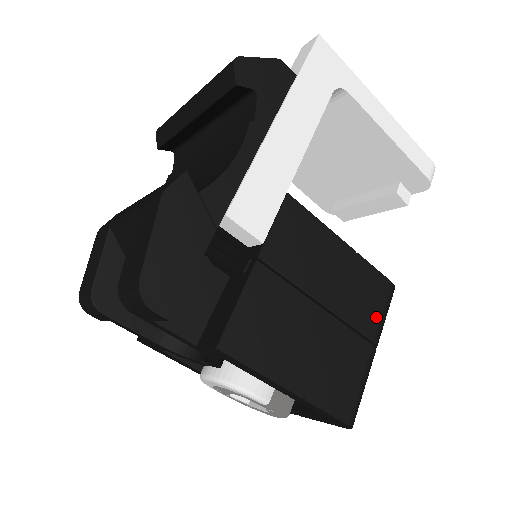
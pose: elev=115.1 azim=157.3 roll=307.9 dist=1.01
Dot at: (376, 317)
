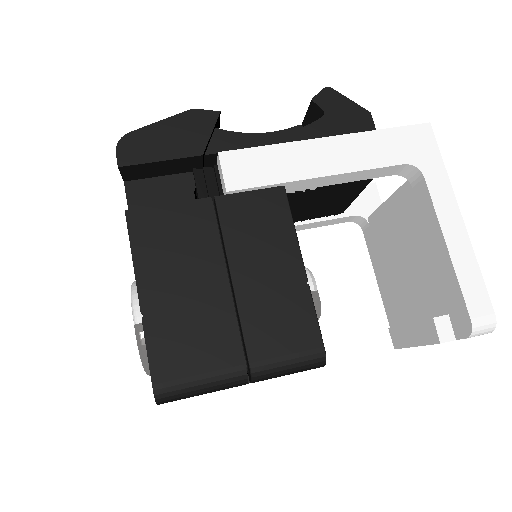
Dot at: (274, 350)
